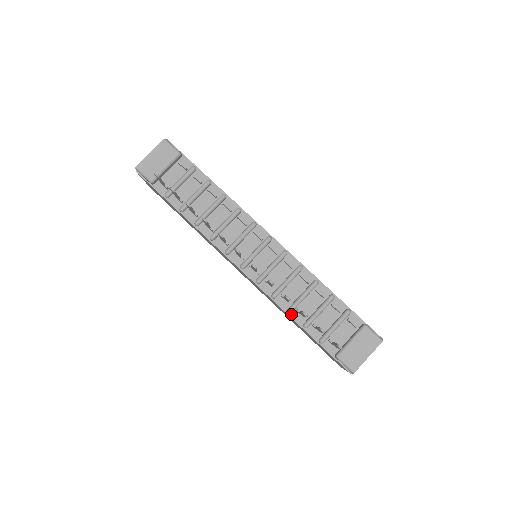
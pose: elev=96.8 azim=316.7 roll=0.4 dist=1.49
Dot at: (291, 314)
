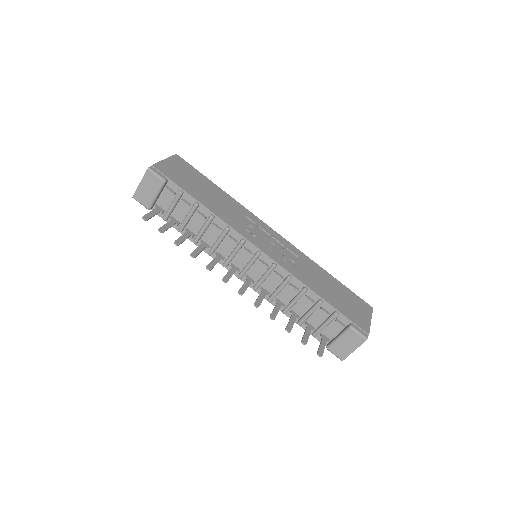
Dot at: (286, 313)
